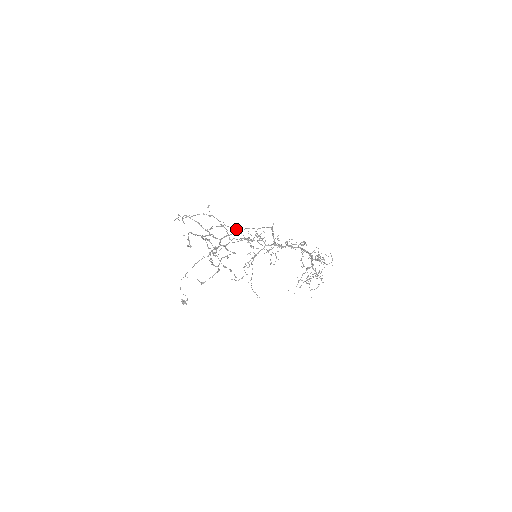
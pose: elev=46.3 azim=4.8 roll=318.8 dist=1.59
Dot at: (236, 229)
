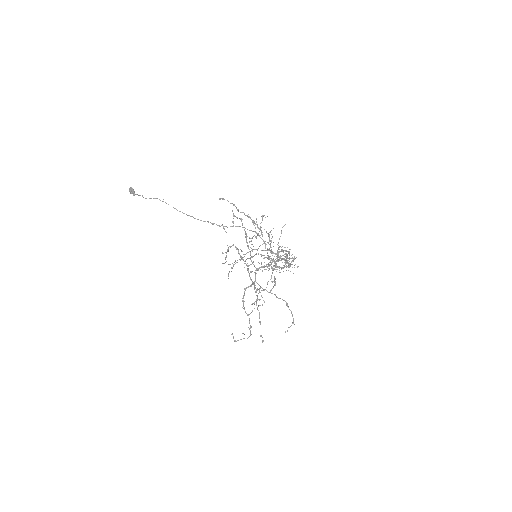
Dot at: (272, 259)
